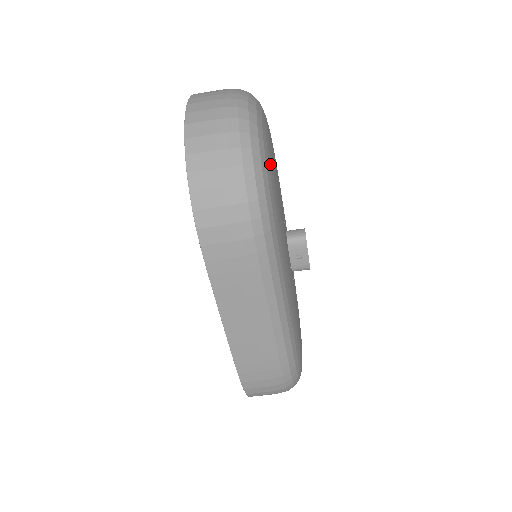
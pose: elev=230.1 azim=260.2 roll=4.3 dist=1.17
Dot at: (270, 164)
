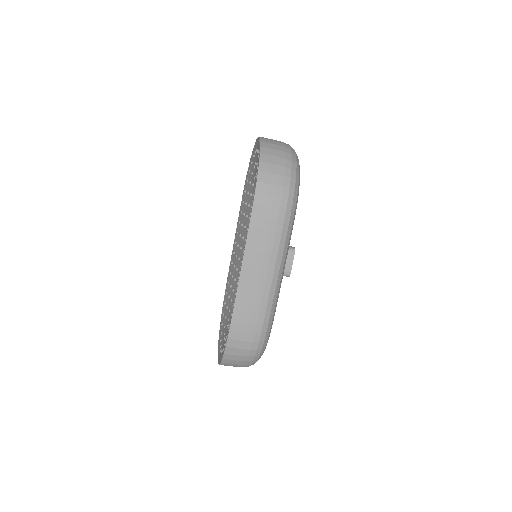
Dot at: occluded
